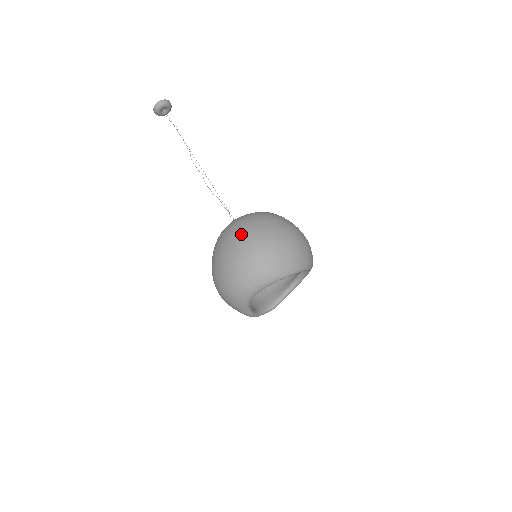
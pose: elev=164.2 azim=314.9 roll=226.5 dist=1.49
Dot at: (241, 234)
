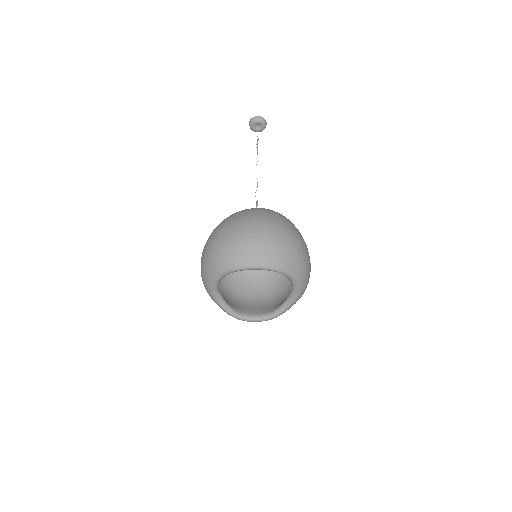
Dot at: occluded
